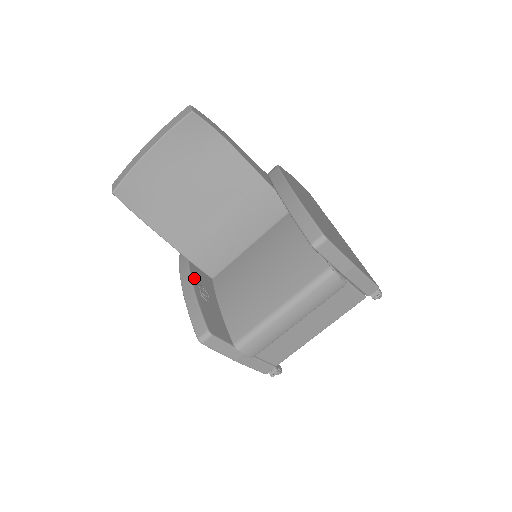
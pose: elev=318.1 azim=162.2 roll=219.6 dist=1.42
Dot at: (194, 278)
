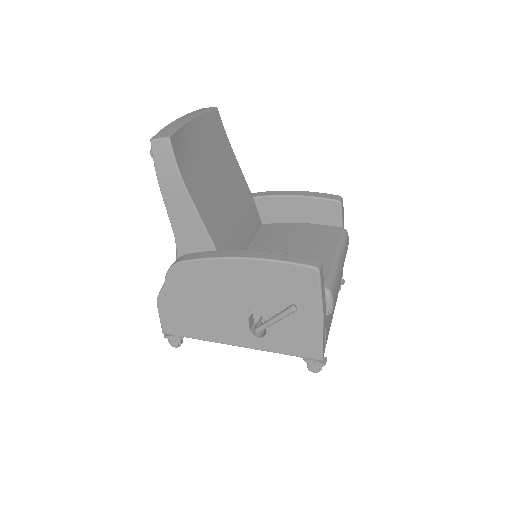
Dot at: occluded
